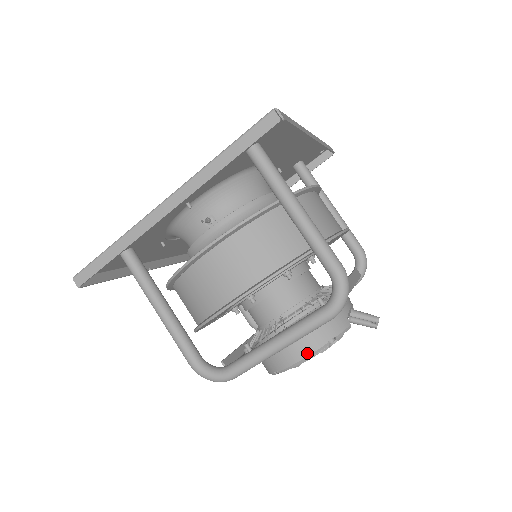
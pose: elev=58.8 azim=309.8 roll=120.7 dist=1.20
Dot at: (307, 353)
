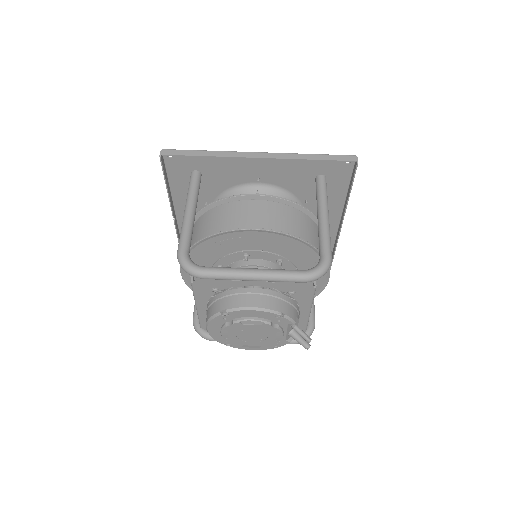
Dot at: (260, 305)
